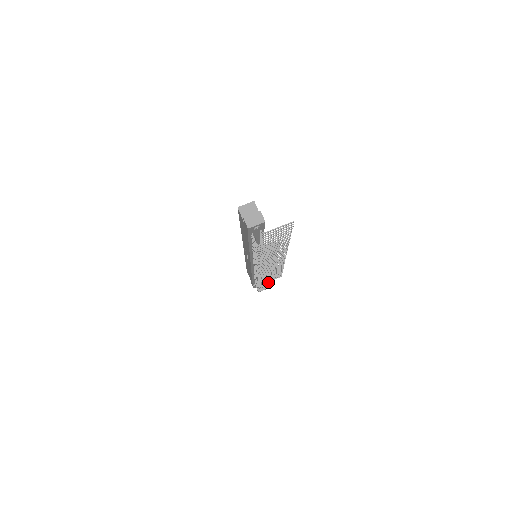
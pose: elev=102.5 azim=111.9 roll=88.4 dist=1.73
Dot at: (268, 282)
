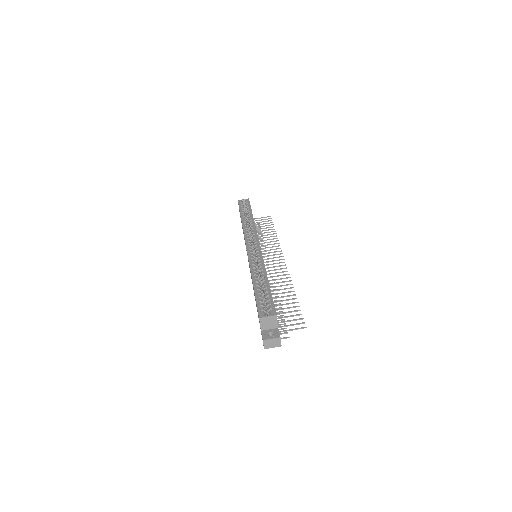
Dot at: occluded
